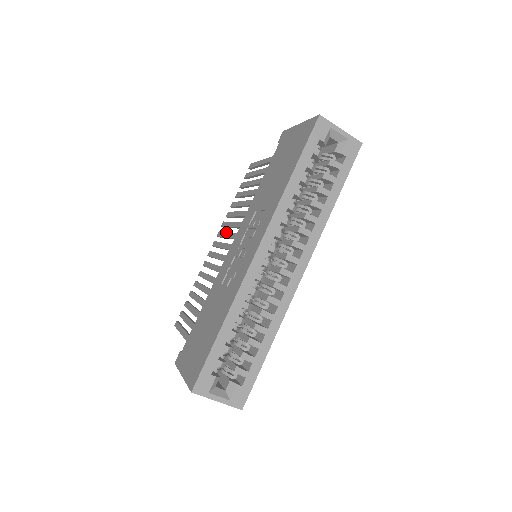
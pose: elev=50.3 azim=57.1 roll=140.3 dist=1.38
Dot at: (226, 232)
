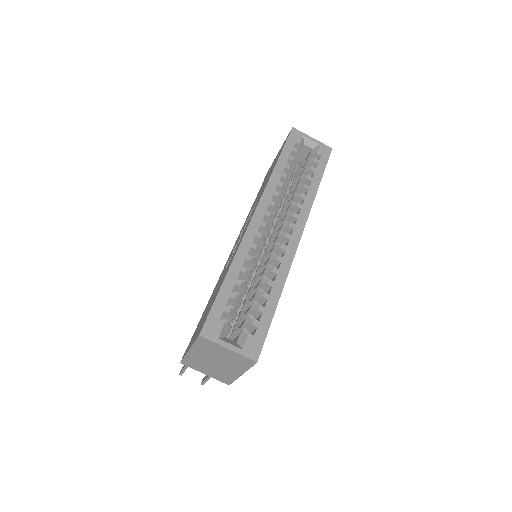
Dot at: occluded
